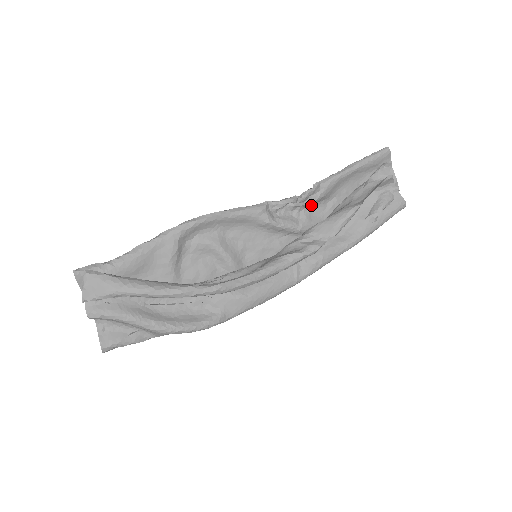
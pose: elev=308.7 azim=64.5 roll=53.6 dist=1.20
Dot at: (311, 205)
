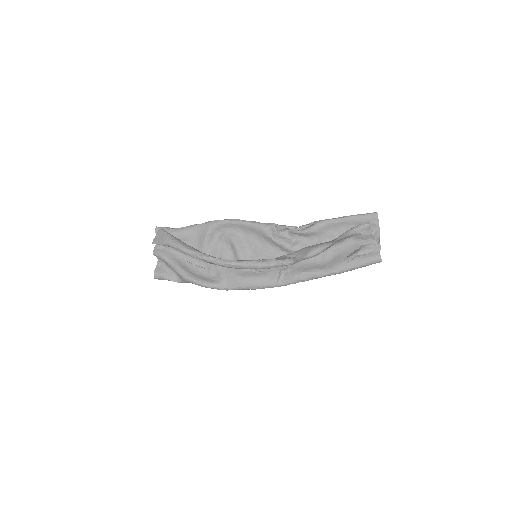
Dot at: (305, 236)
